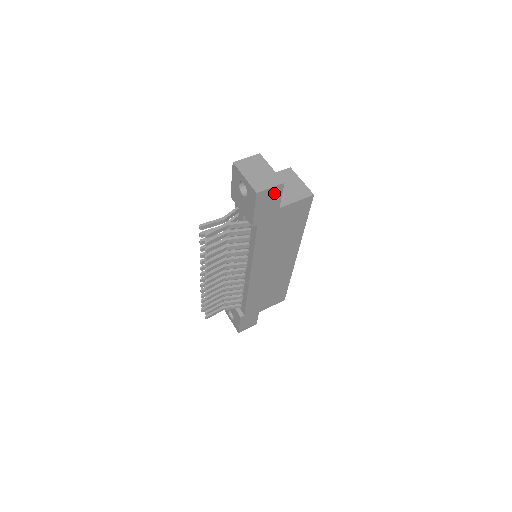
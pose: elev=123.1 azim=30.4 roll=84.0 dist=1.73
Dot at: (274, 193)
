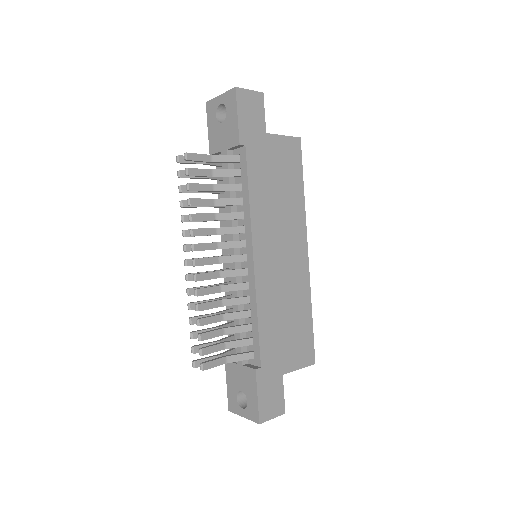
Dot at: (255, 102)
